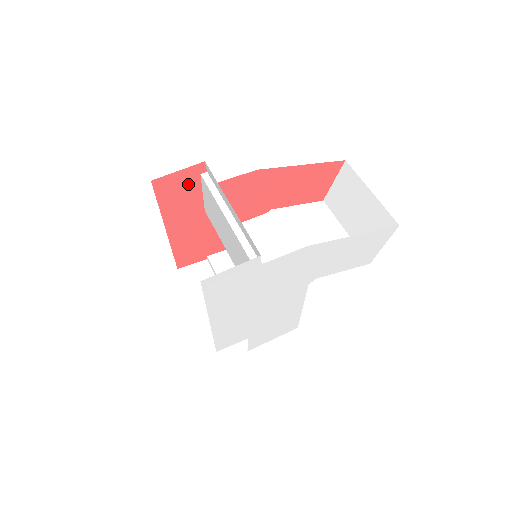
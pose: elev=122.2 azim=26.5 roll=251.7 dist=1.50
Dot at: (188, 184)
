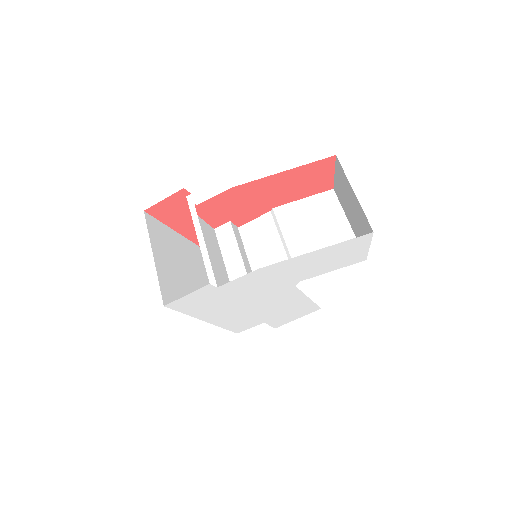
Dot at: (180, 205)
